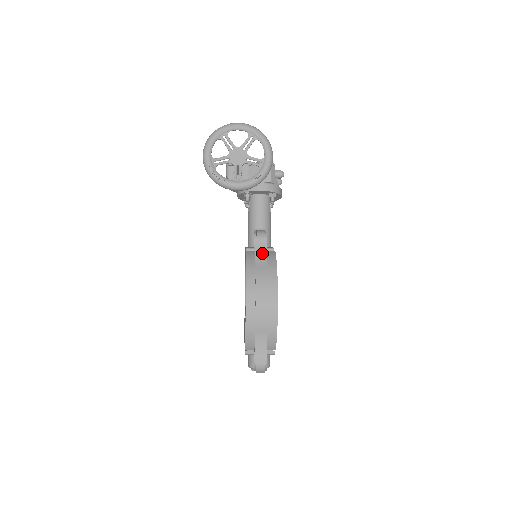
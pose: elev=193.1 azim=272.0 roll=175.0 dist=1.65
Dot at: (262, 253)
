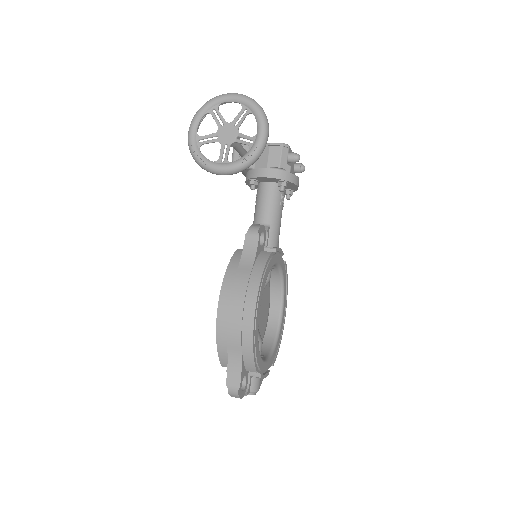
Dot at: (250, 253)
